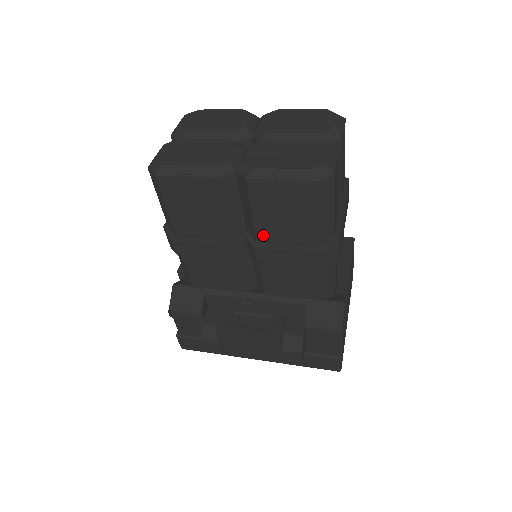
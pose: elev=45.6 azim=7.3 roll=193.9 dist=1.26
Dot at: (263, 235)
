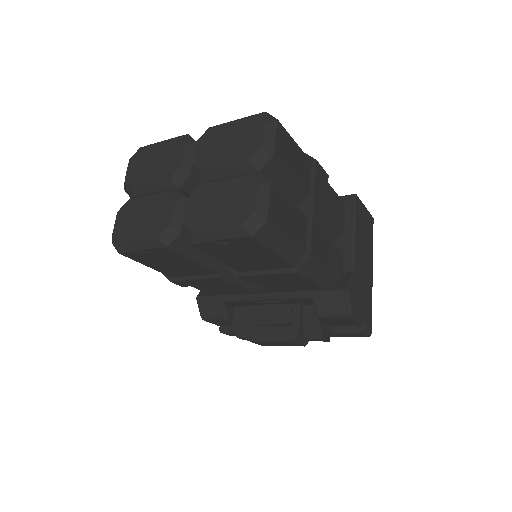
Dot at: (238, 268)
